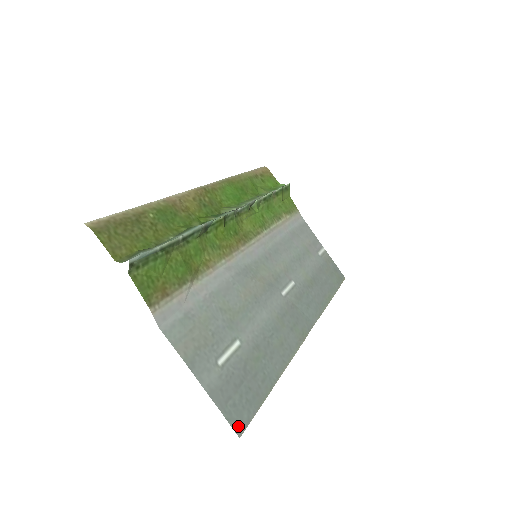
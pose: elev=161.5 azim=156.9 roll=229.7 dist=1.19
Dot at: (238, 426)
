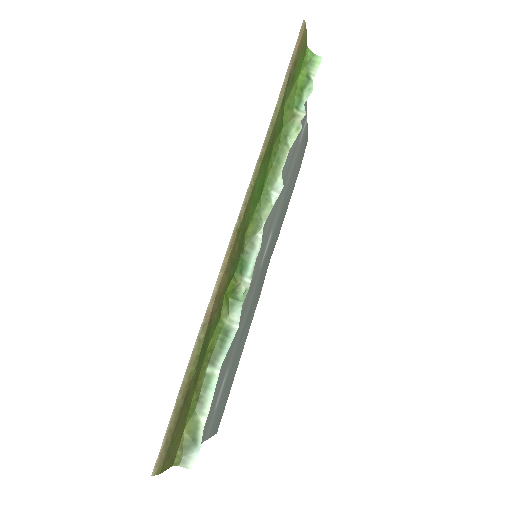
Dot at: (217, 428)
